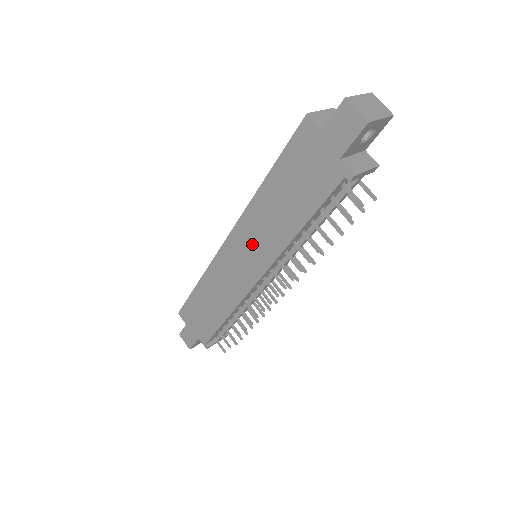
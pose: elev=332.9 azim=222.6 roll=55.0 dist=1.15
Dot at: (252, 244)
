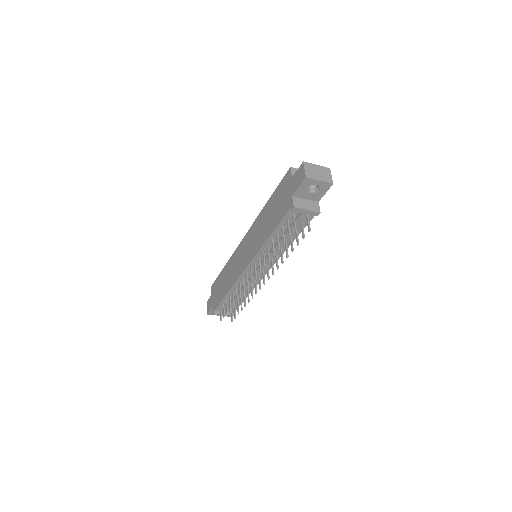
Dot at: (251, 242)
